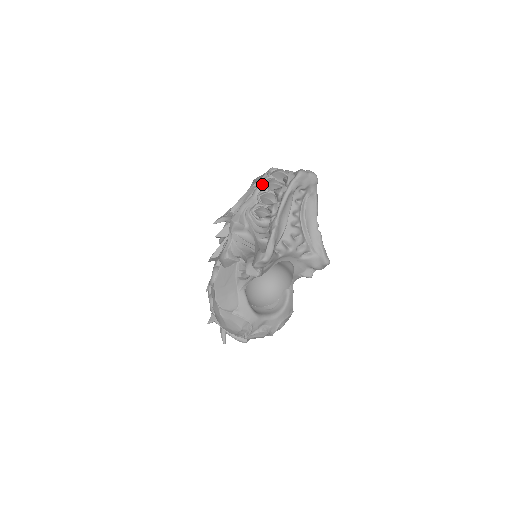
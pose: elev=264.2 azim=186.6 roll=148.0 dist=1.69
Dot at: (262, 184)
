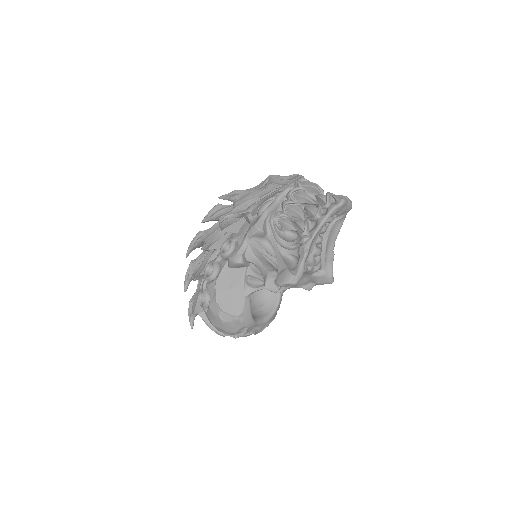
Dot at: (291, 193)
